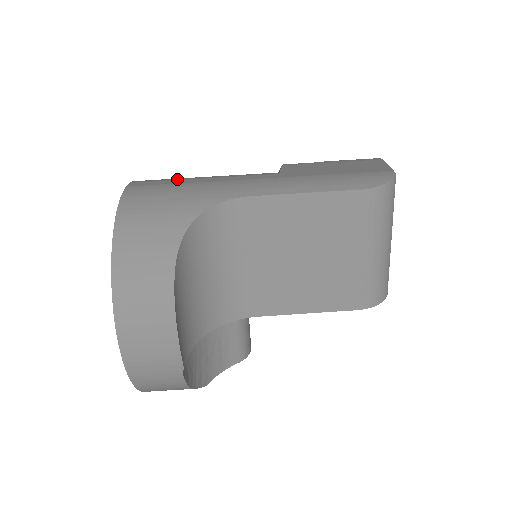
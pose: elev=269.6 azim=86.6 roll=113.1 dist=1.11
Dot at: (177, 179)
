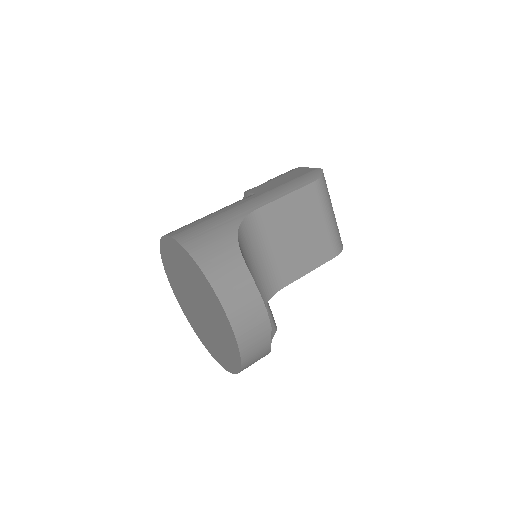
Dot at: (196, 221)
